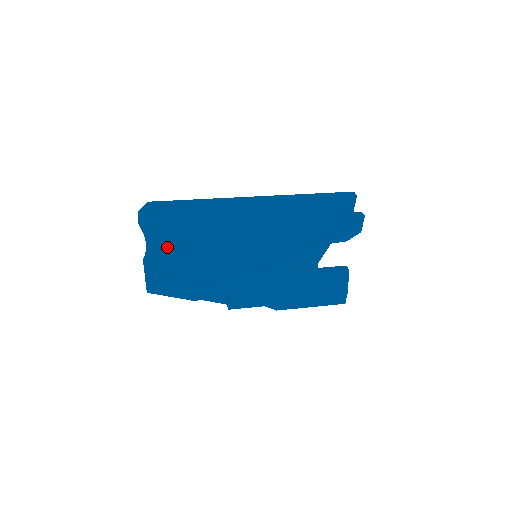
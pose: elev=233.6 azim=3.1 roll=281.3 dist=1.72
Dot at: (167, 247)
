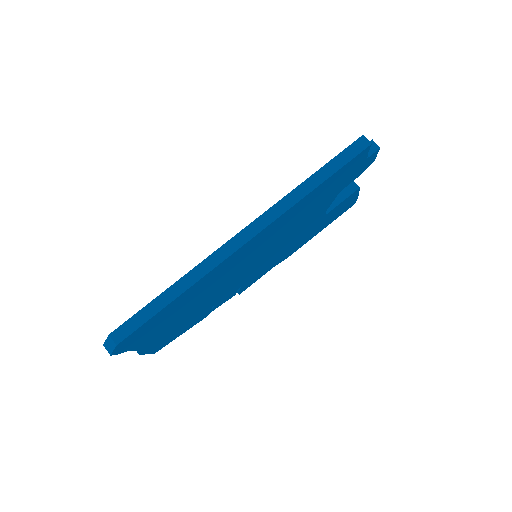
Dot at: (157, 333)
